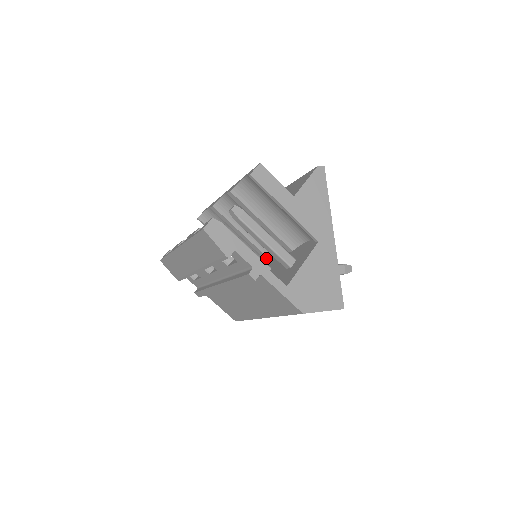
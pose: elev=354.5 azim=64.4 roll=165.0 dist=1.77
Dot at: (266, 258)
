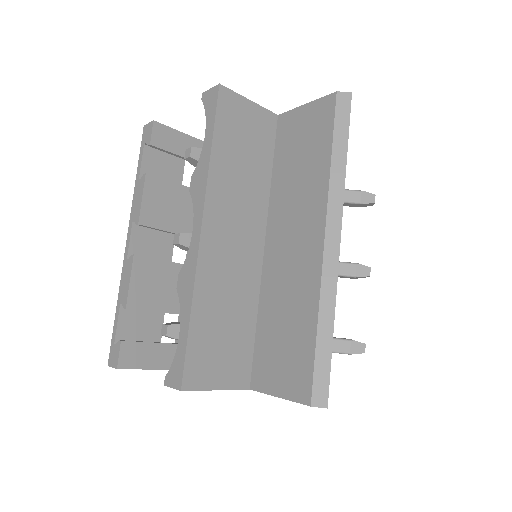
Dot at: occluded
